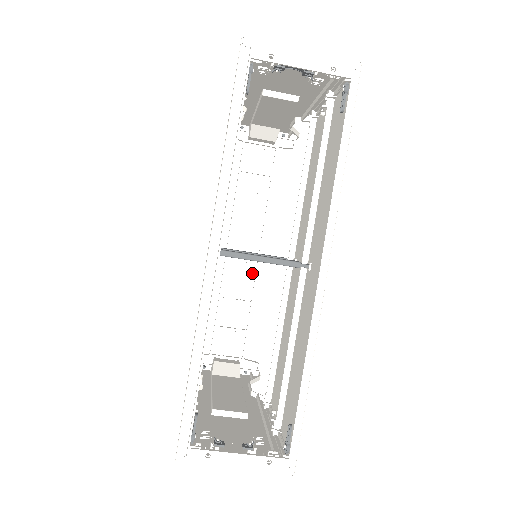
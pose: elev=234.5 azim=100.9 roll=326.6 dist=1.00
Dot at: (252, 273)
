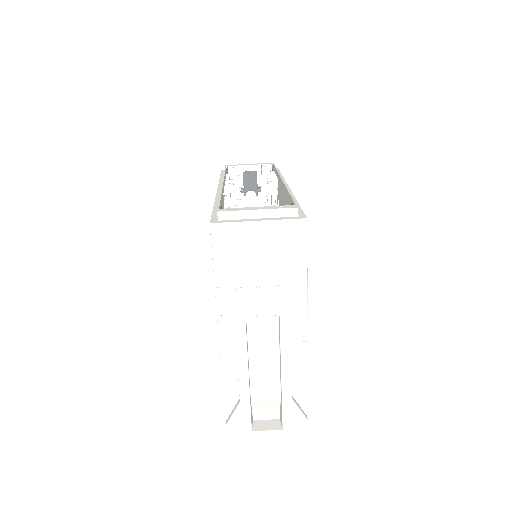
Dot at: occluded
